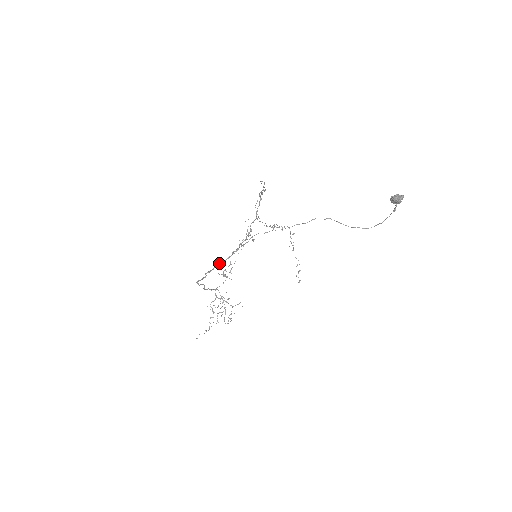
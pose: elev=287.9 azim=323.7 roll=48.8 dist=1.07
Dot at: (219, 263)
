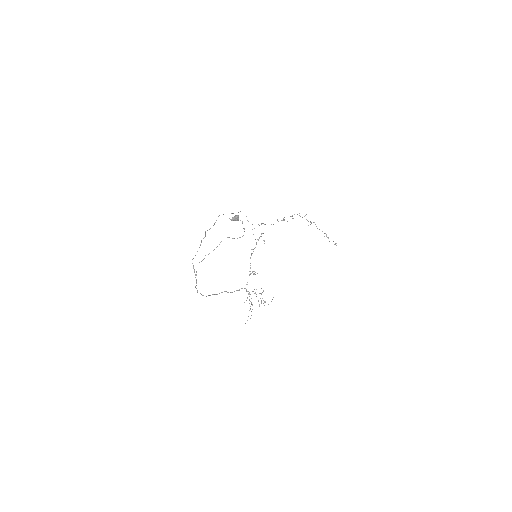
Dot at: (195, 286)
